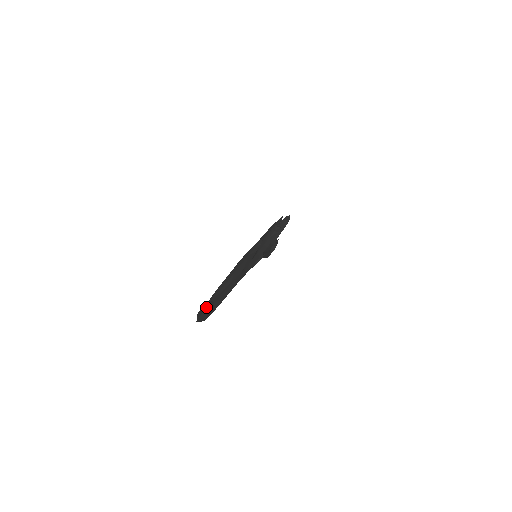
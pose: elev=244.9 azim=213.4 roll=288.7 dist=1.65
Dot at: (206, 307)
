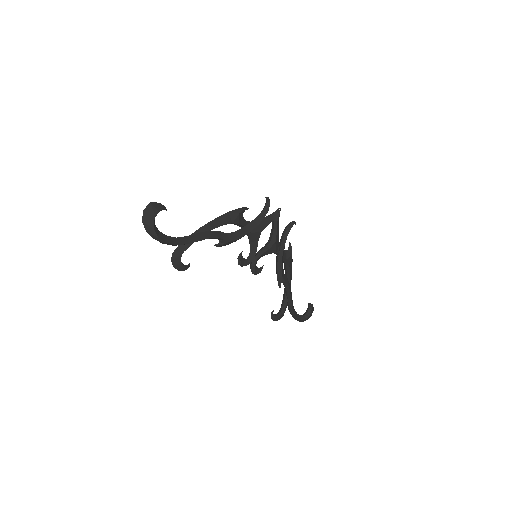
Dot at: (153, 202)
